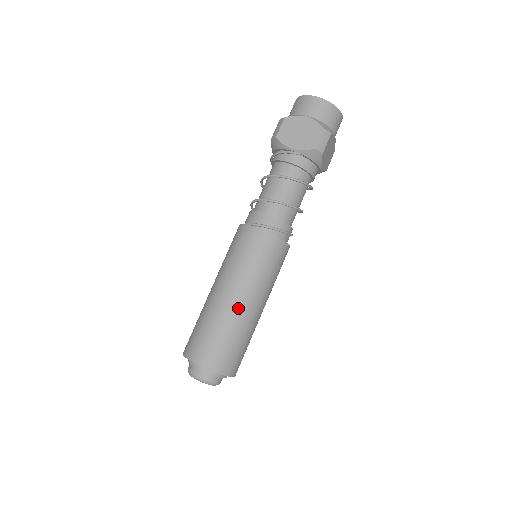
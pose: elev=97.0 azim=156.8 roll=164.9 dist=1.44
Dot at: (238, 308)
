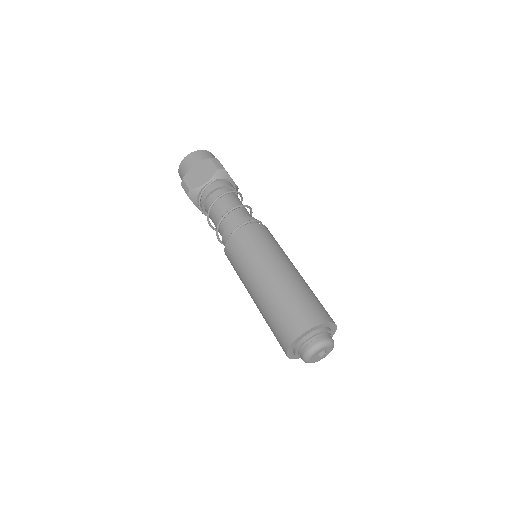
Dot at: (282, 277)
